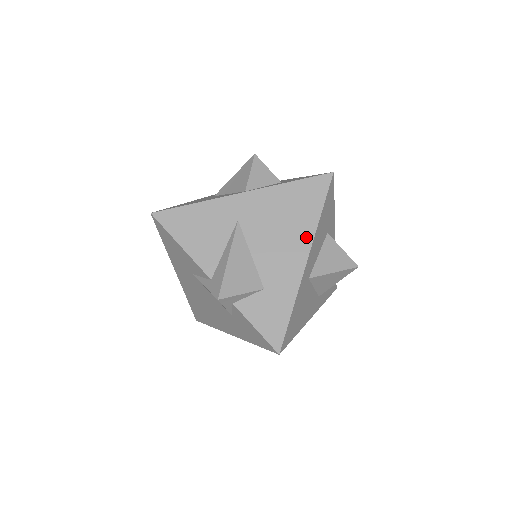
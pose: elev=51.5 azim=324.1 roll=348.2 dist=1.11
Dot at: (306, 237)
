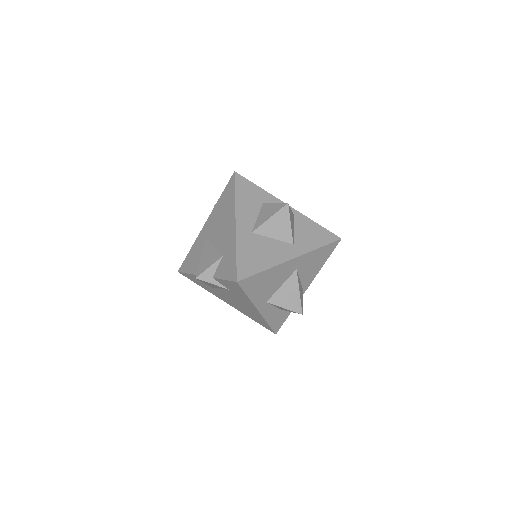
Dot at: (232, 212)
